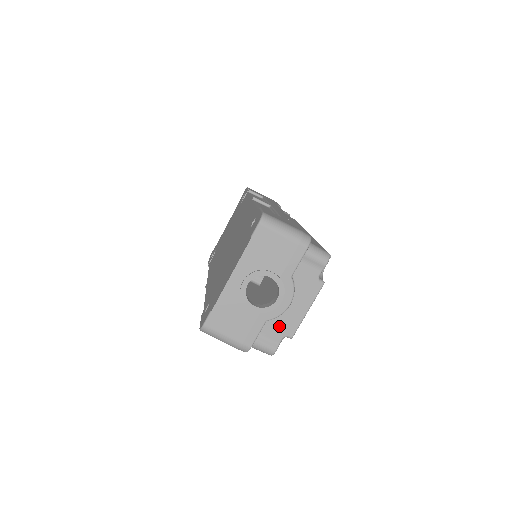
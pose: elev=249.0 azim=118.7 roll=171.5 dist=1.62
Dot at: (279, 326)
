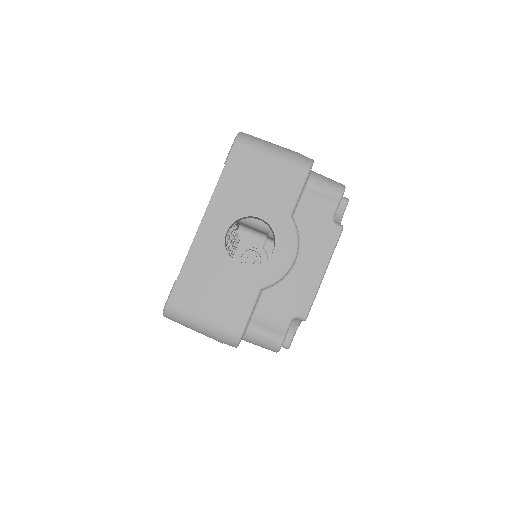
Dot at: (283, 300)
